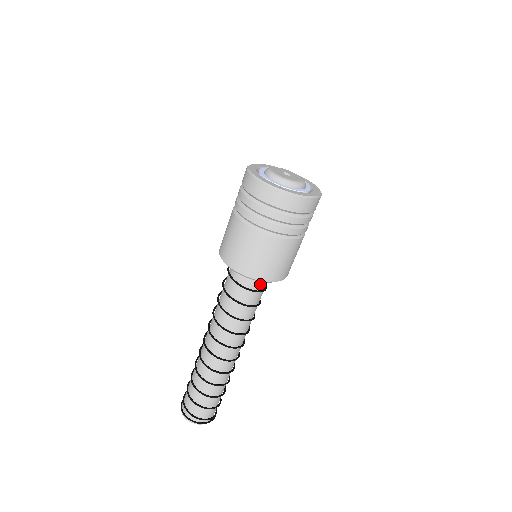
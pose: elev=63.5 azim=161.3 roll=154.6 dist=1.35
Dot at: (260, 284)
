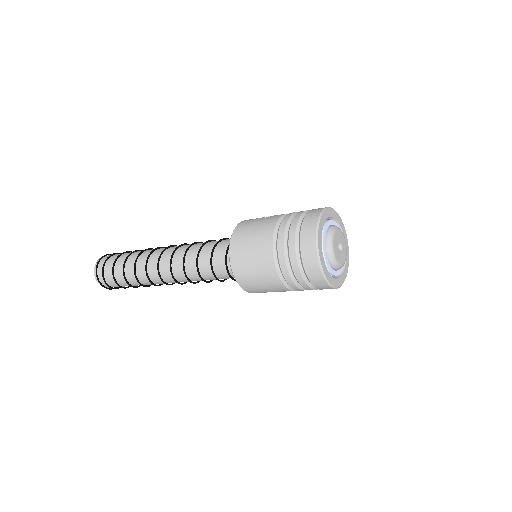
Dot at: occluded
